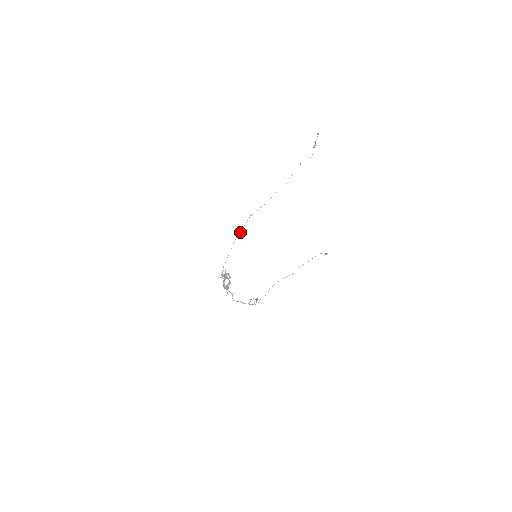
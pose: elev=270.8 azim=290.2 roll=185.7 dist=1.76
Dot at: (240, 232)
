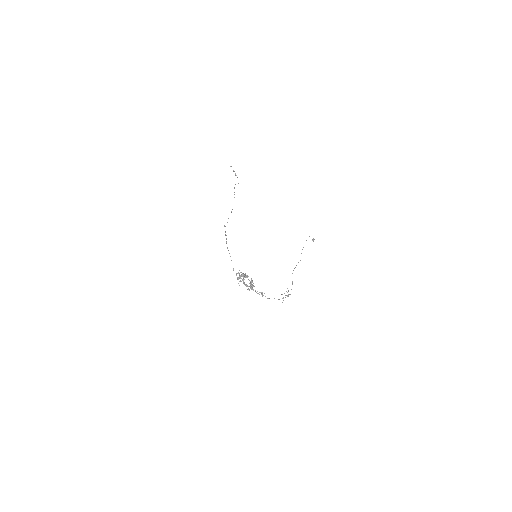
Dot at: (226, 238)
